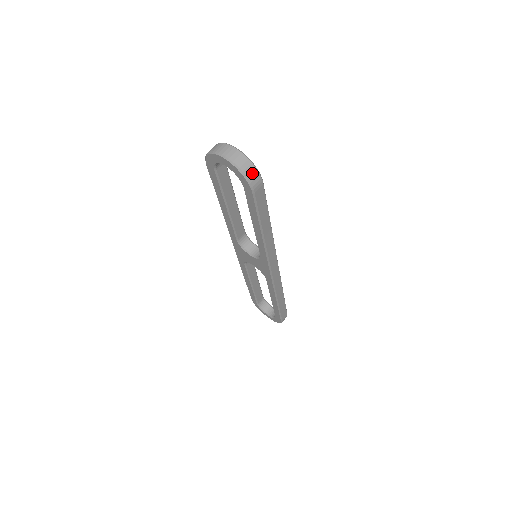
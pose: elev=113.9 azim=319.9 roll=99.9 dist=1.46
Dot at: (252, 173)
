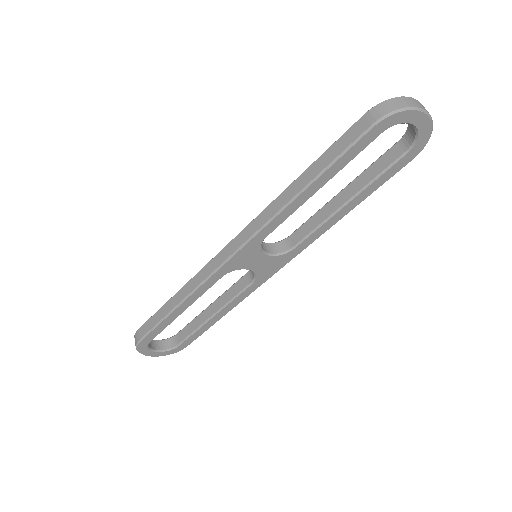
Dot at: occluded
